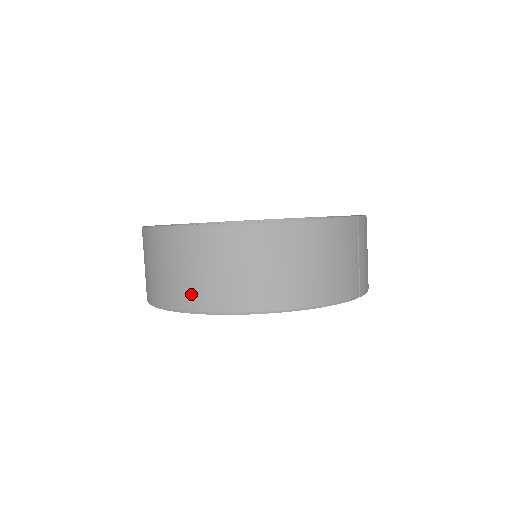
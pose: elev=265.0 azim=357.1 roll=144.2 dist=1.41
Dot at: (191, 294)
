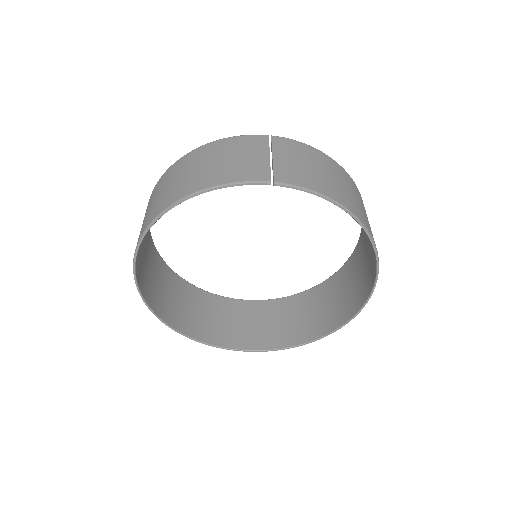
Dot at: occluded
